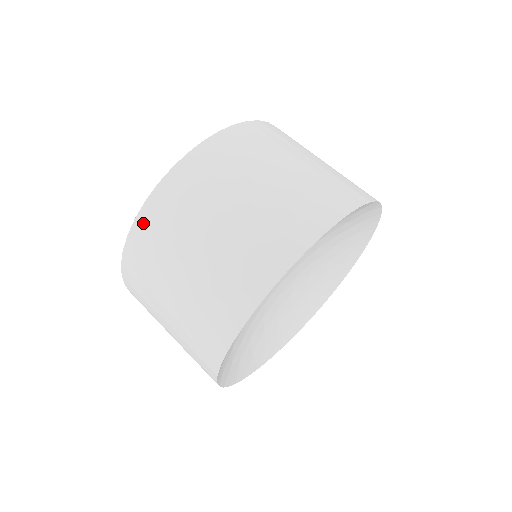
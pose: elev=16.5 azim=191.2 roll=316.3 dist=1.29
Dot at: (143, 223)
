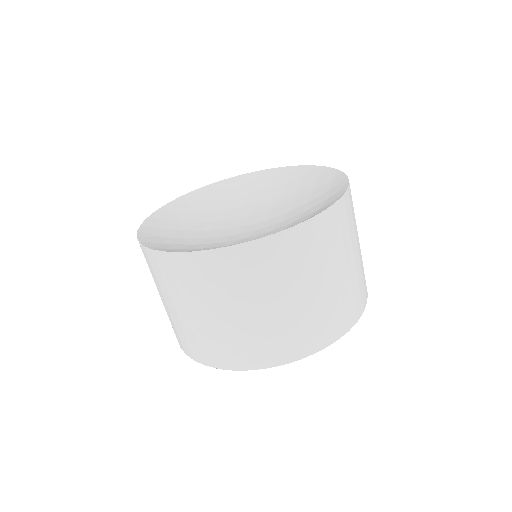
Dot at: (182, 262)
